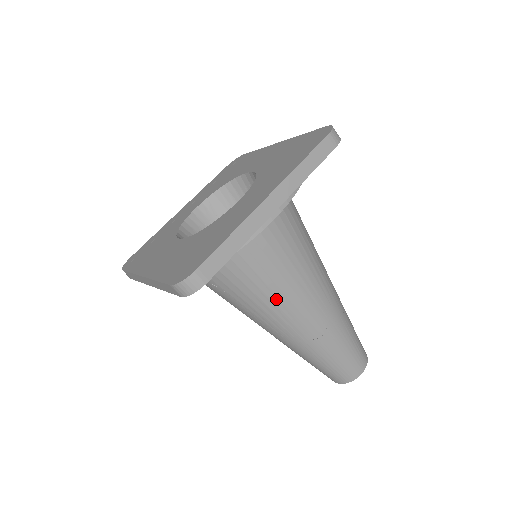
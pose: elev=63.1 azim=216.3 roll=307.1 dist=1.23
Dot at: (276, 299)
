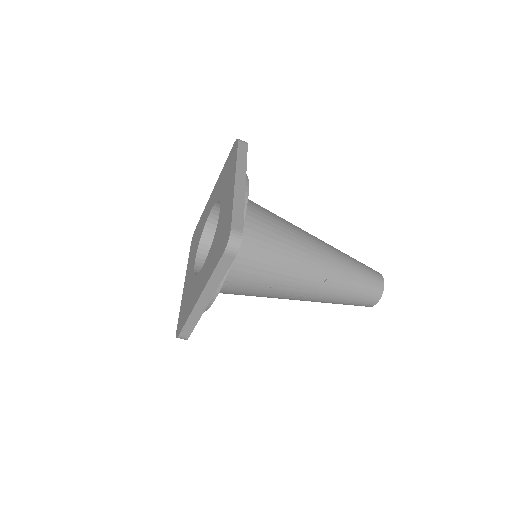
Dot at: (290, 255)
